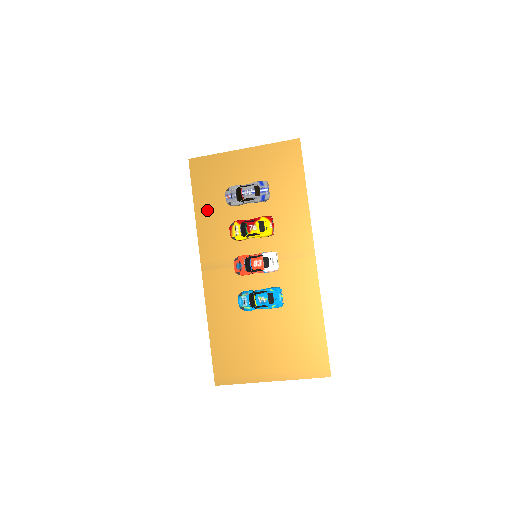
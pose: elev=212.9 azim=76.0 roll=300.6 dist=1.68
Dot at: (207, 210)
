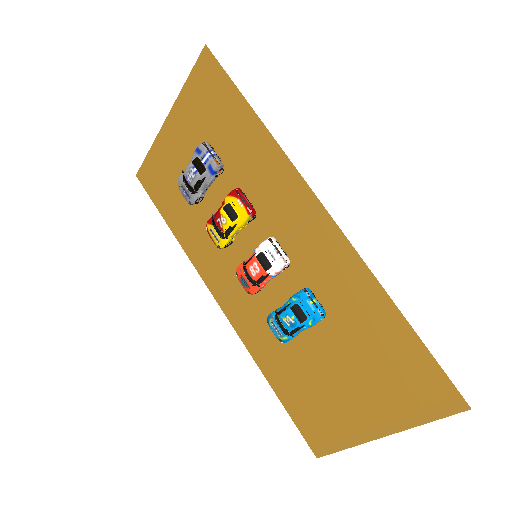
Dot at: (182, 226)
